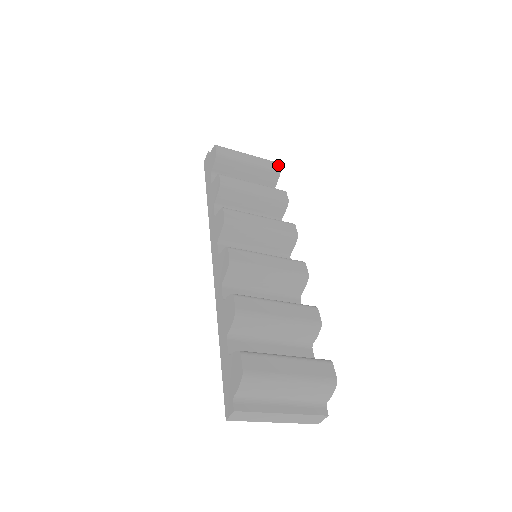
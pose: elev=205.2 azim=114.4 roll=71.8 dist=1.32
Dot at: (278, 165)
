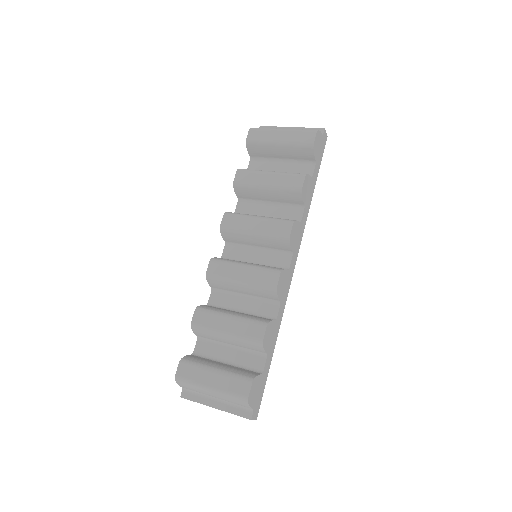
Dot at: (314, 136)
